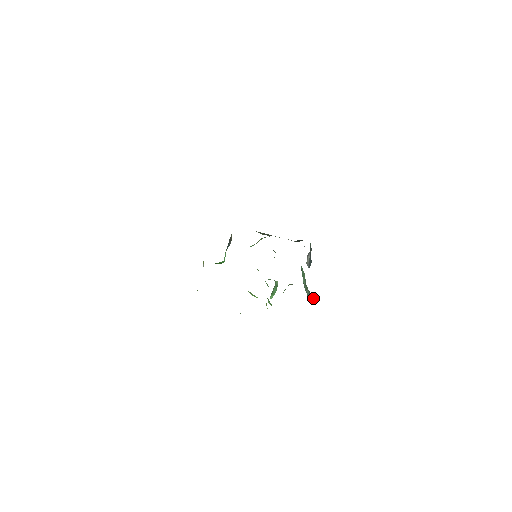
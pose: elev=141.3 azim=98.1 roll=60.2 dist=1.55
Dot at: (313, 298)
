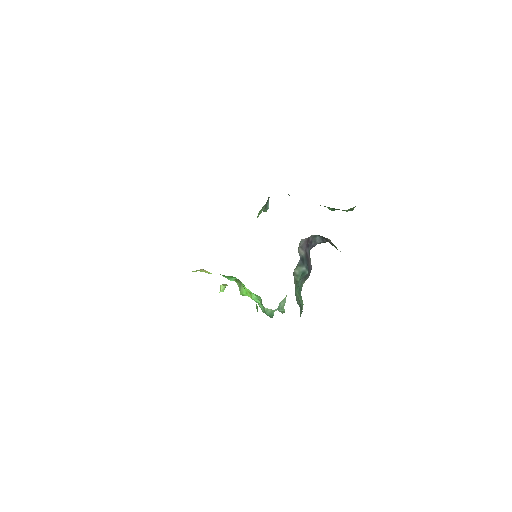
Dot at: occluded
